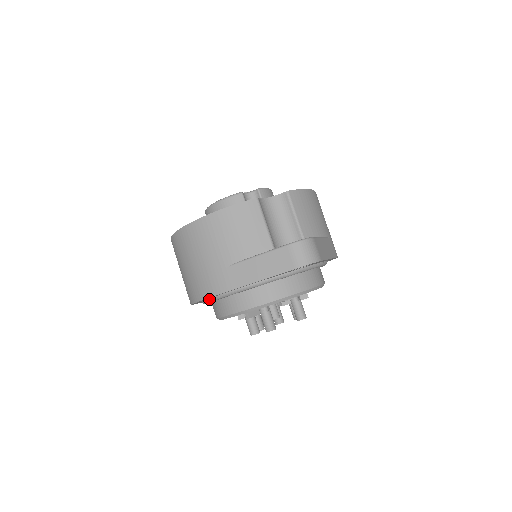
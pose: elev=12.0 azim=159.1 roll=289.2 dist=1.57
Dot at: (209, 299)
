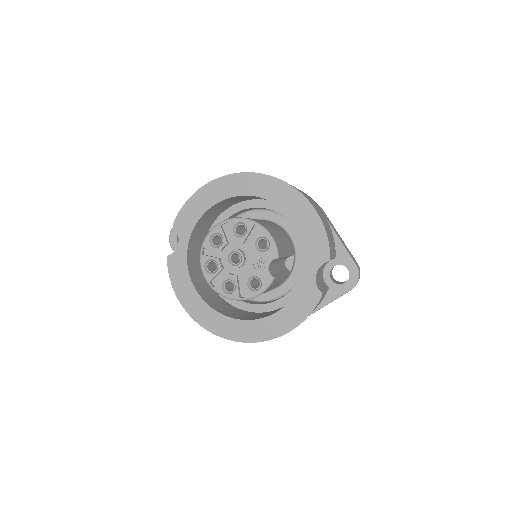
Dot at: occluded
